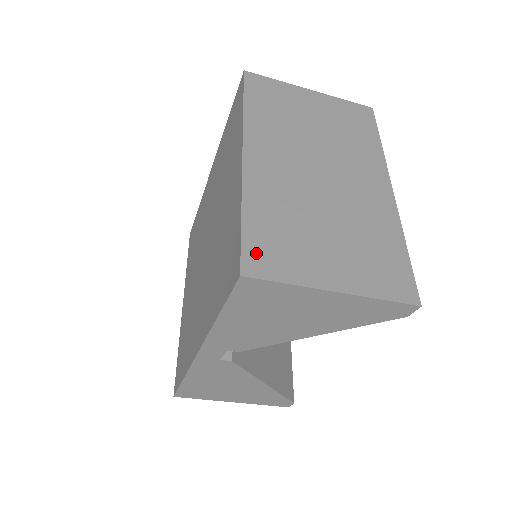
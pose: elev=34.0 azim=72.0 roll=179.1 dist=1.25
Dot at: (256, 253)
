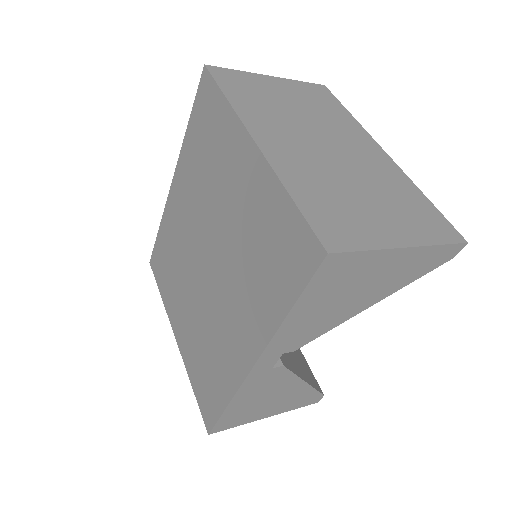
Dot at: (326, 229)
